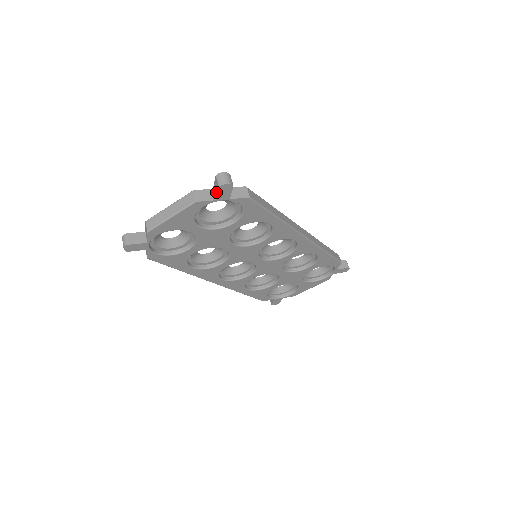
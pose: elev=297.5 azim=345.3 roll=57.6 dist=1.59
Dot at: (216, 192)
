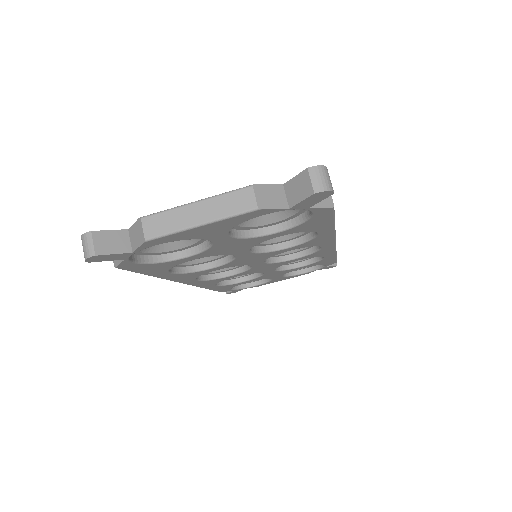
Dot at: (297, 197)
